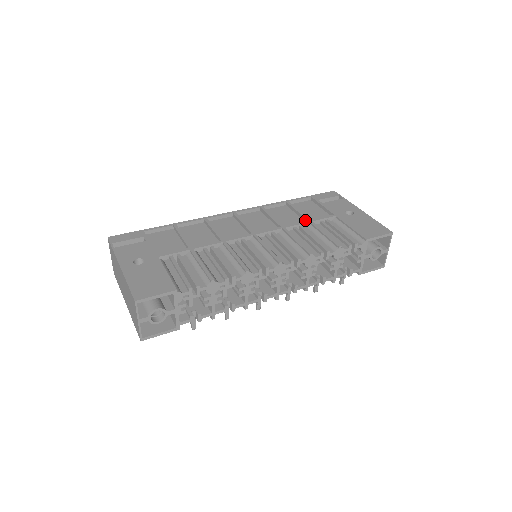
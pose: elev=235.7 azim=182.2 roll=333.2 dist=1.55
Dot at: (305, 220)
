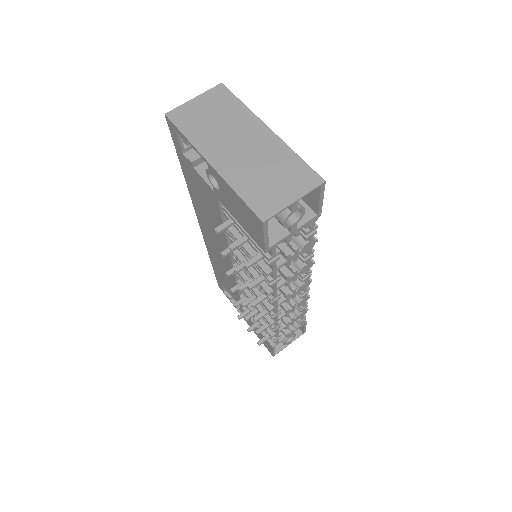
Dot at: occluded
